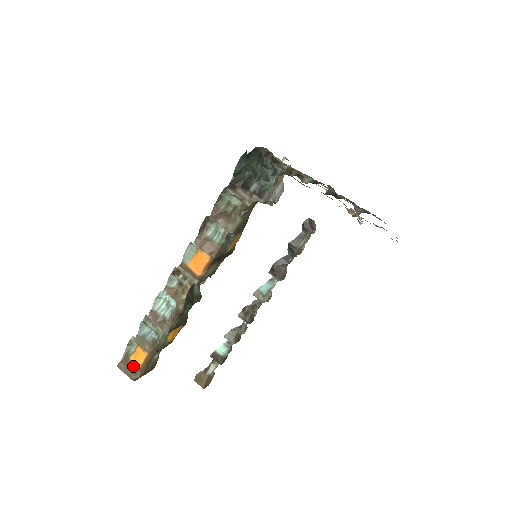
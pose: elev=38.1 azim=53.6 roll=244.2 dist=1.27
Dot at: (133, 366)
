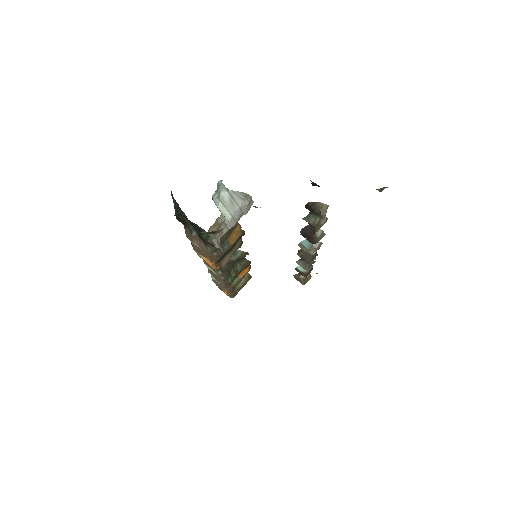
Dot at: (224, 292)
